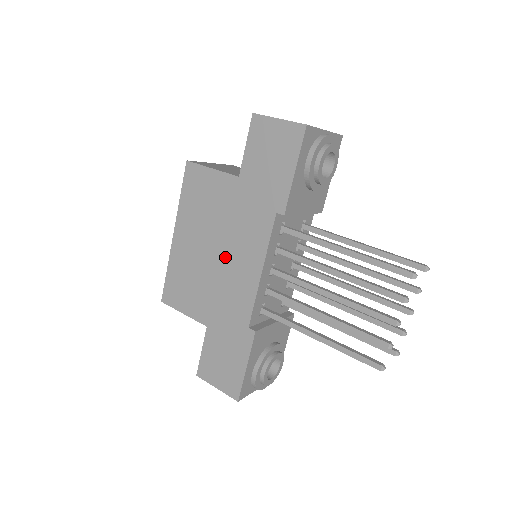
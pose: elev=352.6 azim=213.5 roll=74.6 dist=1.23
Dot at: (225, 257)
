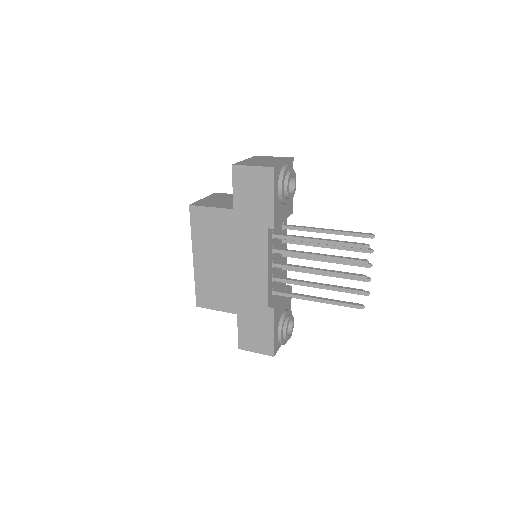
Dot at: (238, 265)
